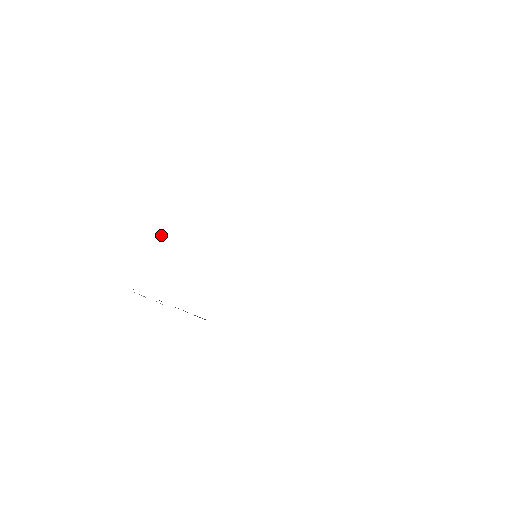
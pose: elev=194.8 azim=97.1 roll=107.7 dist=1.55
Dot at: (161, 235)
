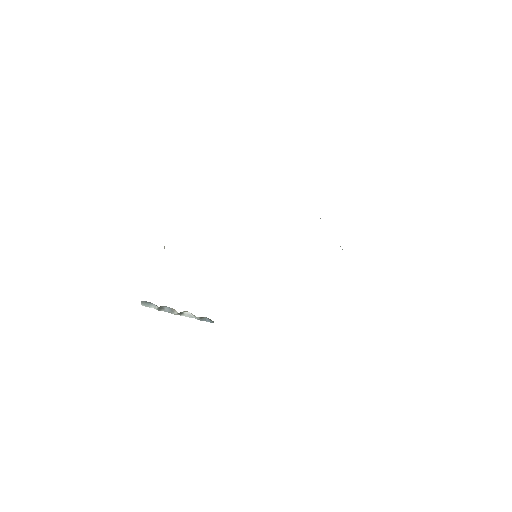
Dot at: (164, 246)
